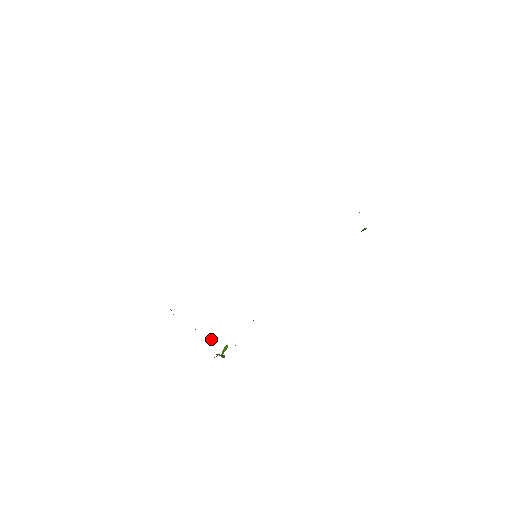
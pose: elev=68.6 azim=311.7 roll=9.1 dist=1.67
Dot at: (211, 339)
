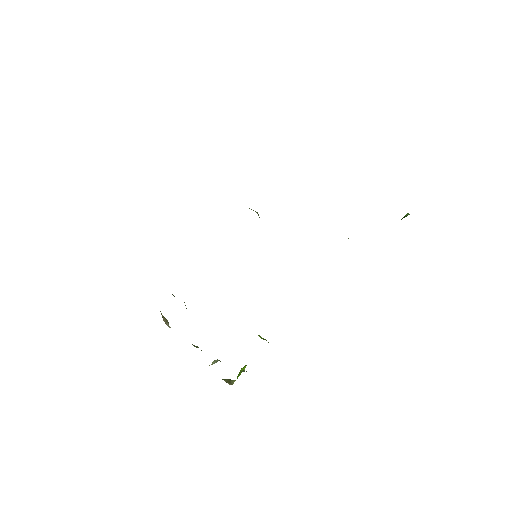
Dot at: (214, 360)
